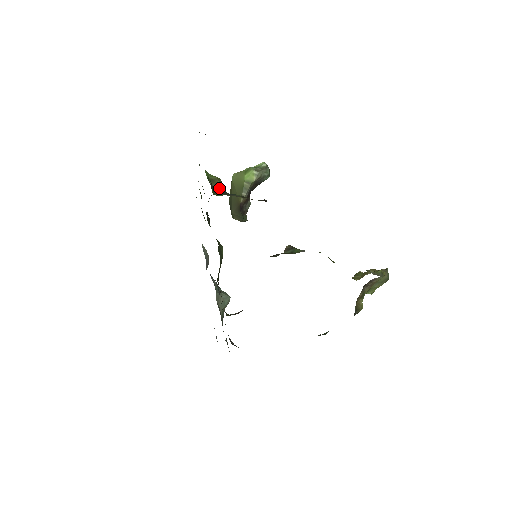
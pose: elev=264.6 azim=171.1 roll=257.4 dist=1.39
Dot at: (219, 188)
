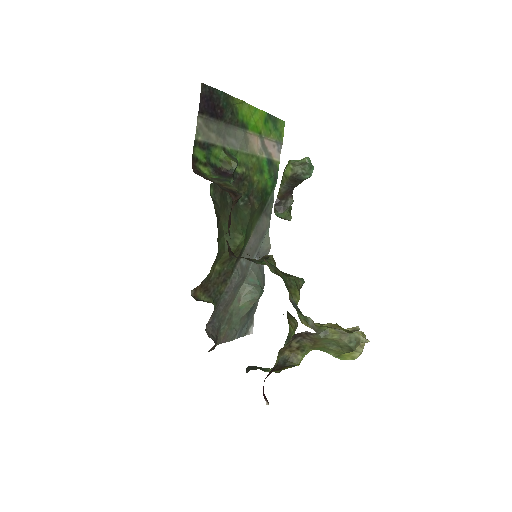
Dot at: (229, 172)
